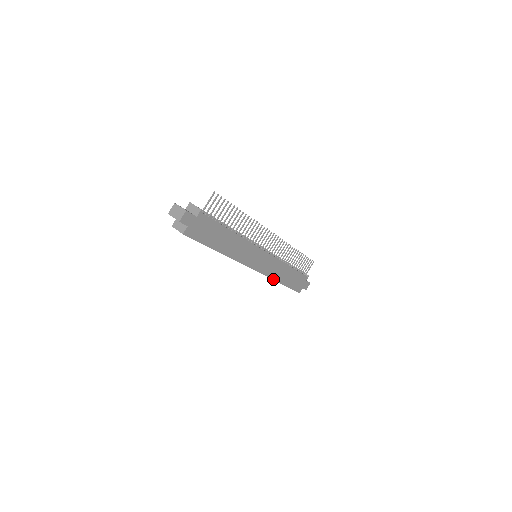
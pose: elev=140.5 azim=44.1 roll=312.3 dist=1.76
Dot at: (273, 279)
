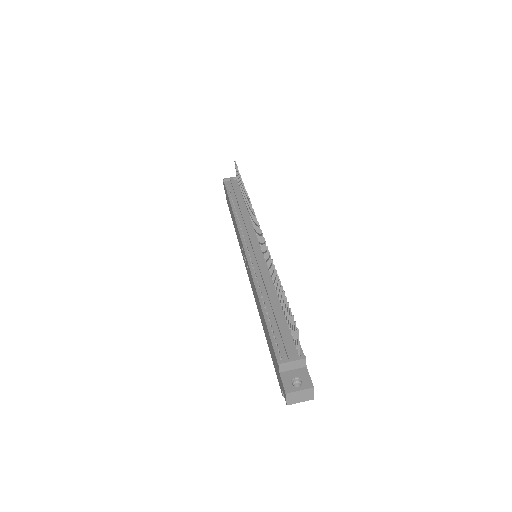
Dot at: occluded
